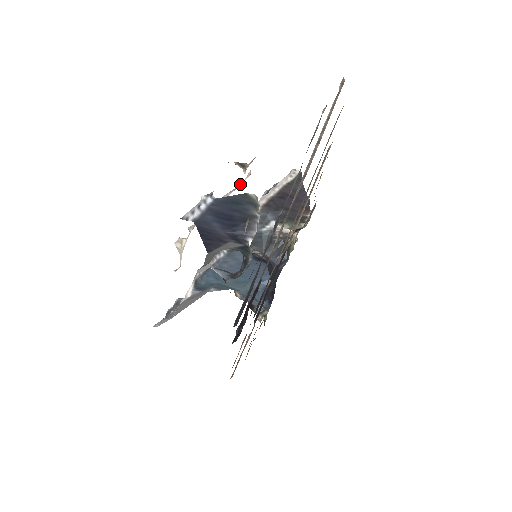
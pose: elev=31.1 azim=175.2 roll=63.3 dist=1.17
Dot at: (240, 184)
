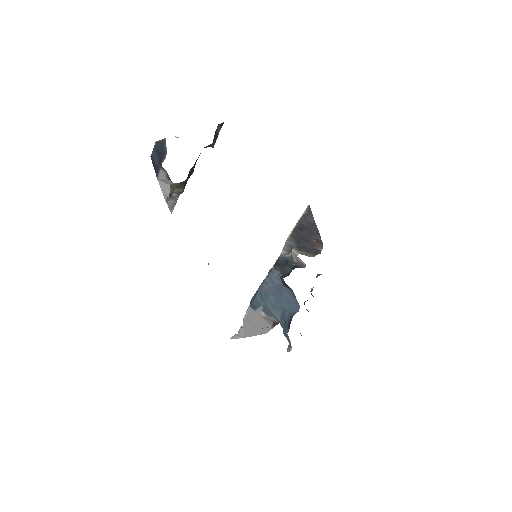
Dot at: occluded
